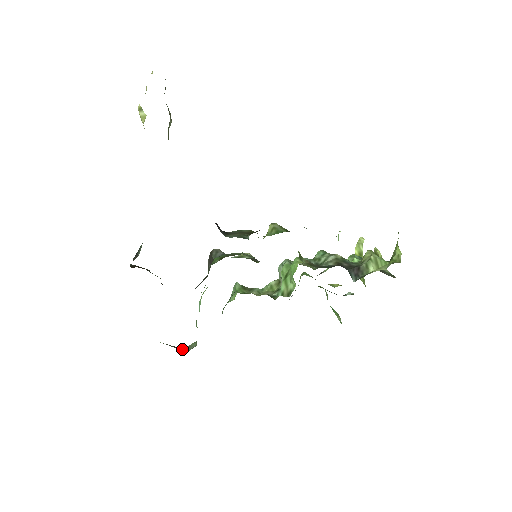
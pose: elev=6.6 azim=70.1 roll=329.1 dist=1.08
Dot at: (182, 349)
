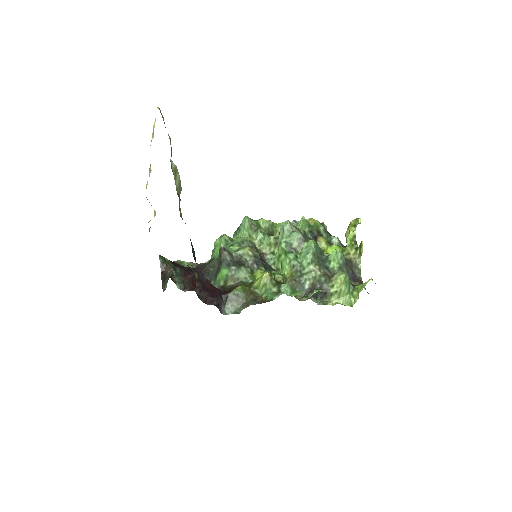
Dot at: occluded
